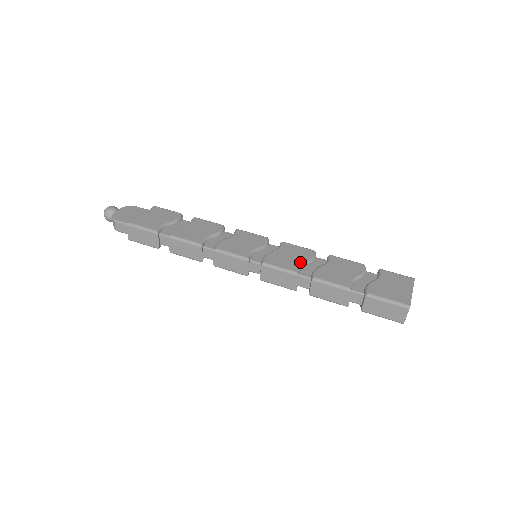
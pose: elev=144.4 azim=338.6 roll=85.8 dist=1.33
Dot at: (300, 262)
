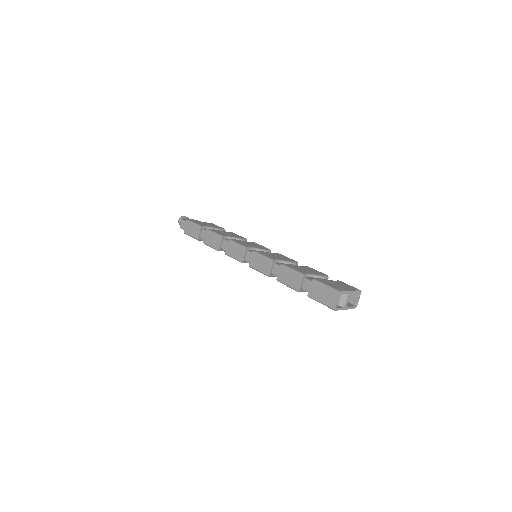
Dot at: (281, 259)
